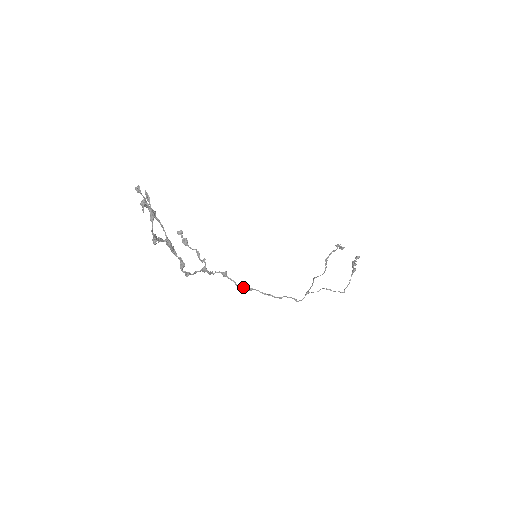
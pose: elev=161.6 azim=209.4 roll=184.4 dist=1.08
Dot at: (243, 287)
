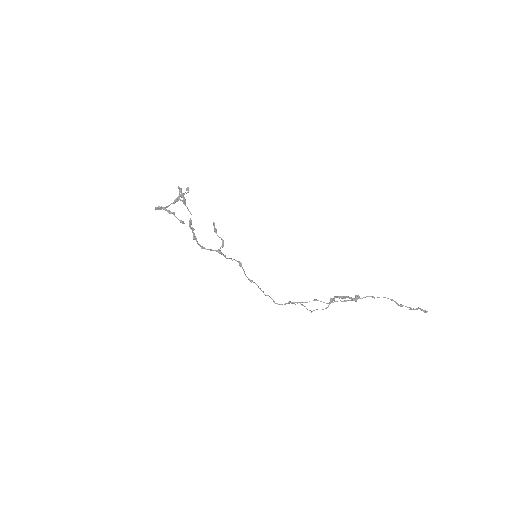
Dot at: (247, 277)
